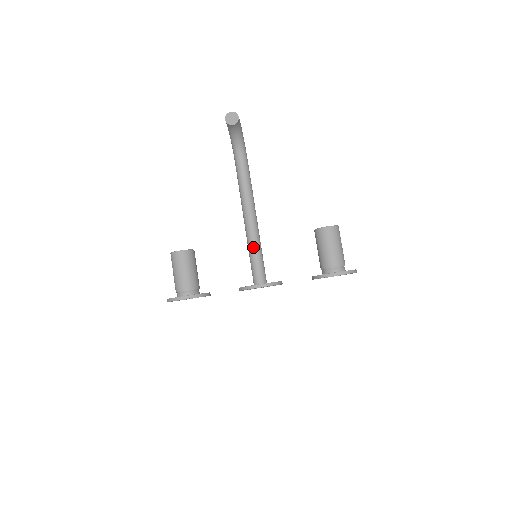
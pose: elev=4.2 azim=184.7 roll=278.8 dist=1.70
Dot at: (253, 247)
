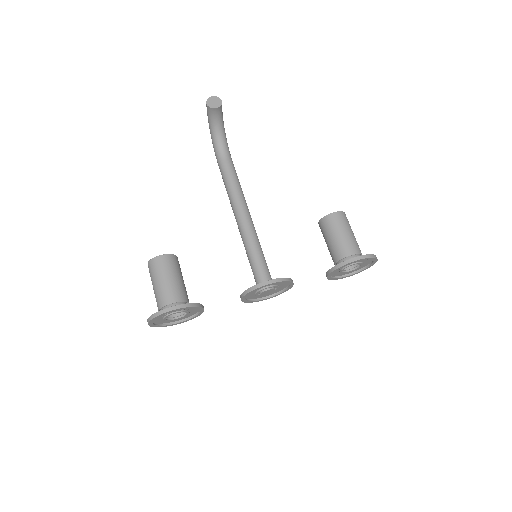
Dot at: (252, 244)
